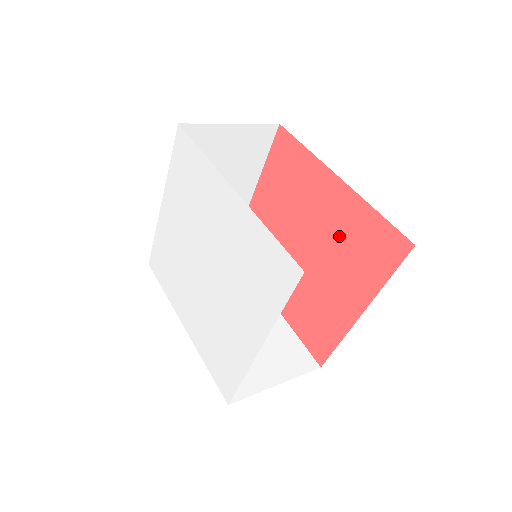
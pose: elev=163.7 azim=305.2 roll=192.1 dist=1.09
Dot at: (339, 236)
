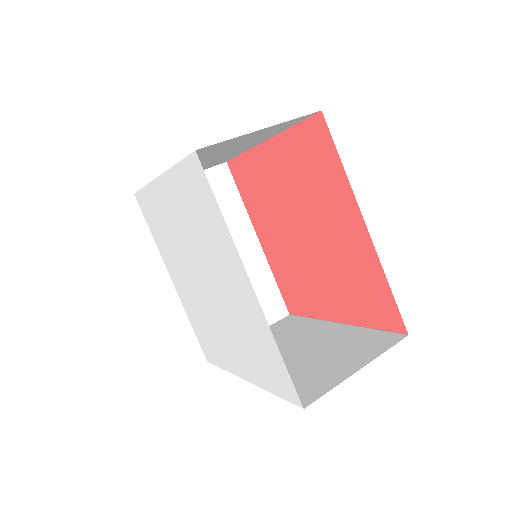
Dot at: (344, 264)
